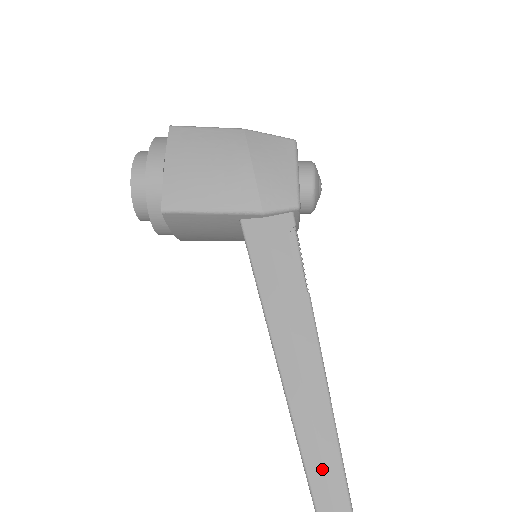
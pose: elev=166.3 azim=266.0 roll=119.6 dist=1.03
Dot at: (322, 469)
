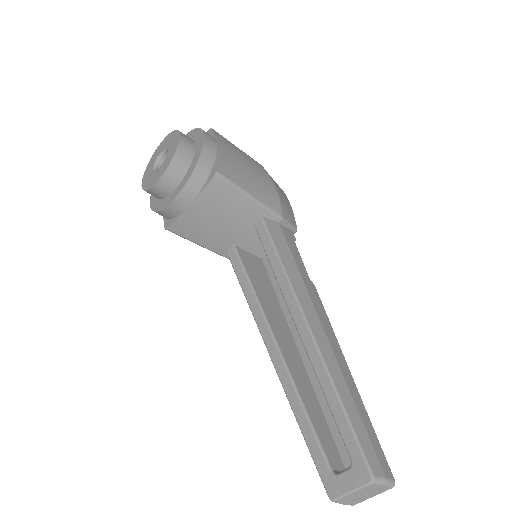
Dot at: (362, 422)
